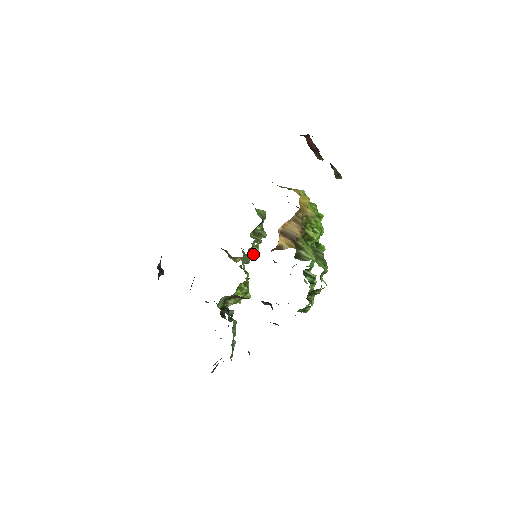
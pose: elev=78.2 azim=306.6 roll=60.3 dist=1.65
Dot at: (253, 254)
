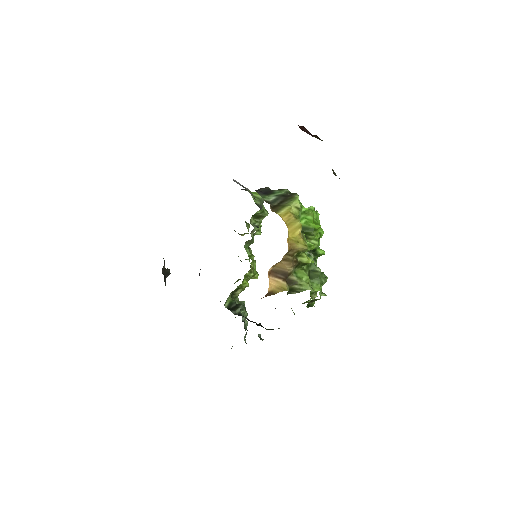
Dot at: occluded
